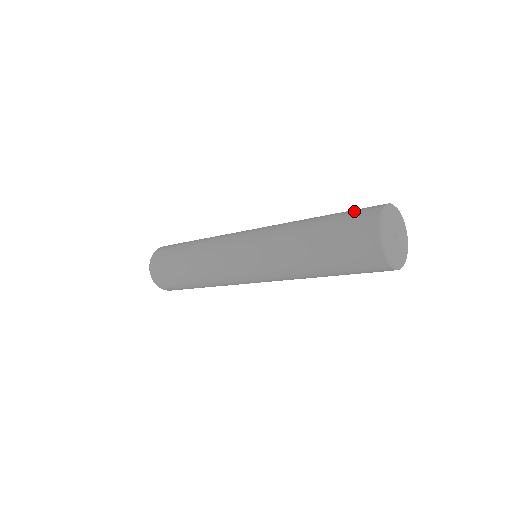
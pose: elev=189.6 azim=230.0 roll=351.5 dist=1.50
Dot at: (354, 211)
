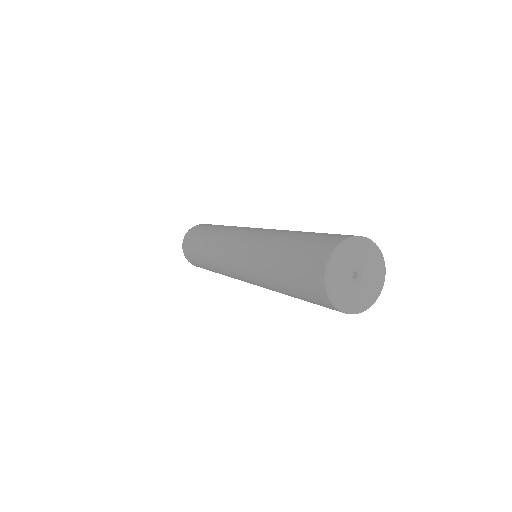
Dot at: (328, 234)
